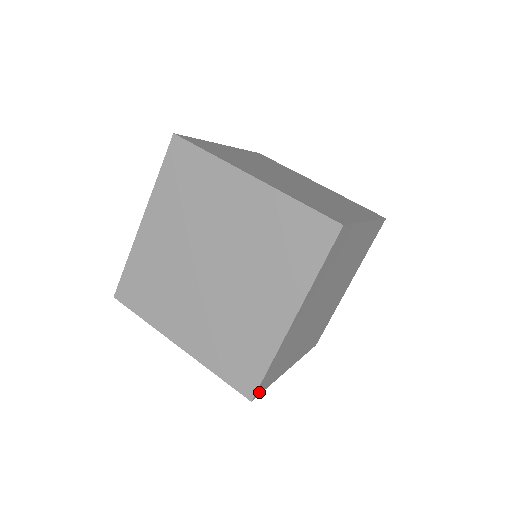
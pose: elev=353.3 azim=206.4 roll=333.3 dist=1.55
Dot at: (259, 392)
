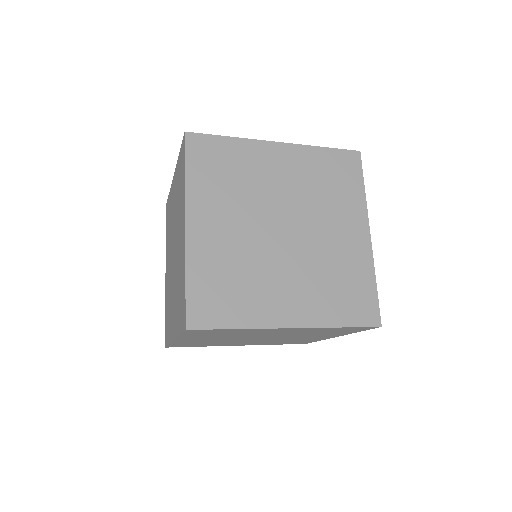
Dot at: occluded
